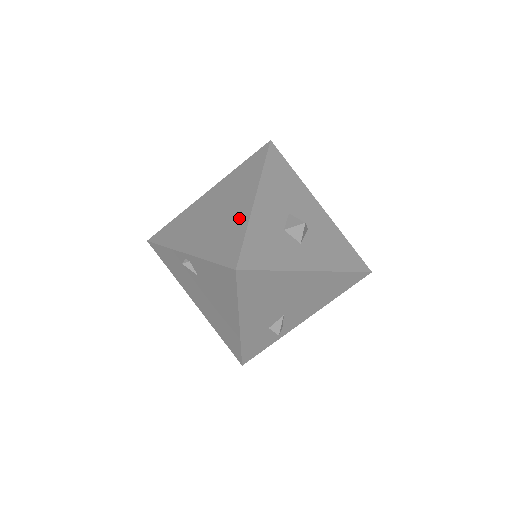
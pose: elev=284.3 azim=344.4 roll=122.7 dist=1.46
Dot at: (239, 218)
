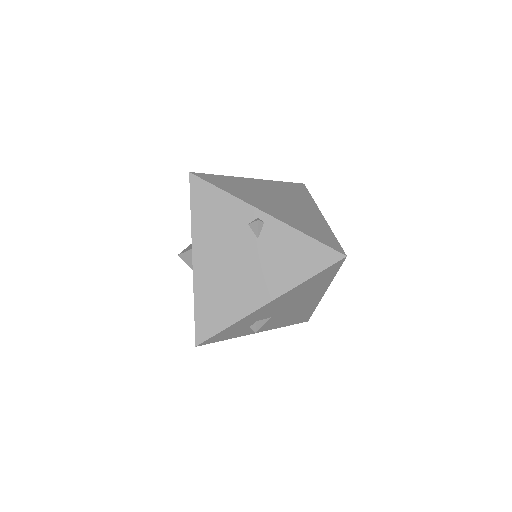
Dot at: (318, 220)
